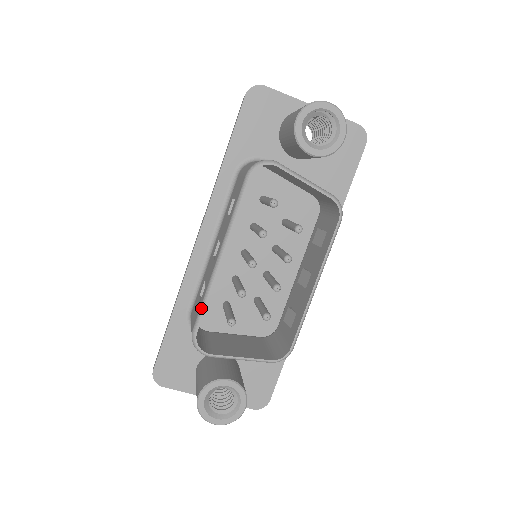
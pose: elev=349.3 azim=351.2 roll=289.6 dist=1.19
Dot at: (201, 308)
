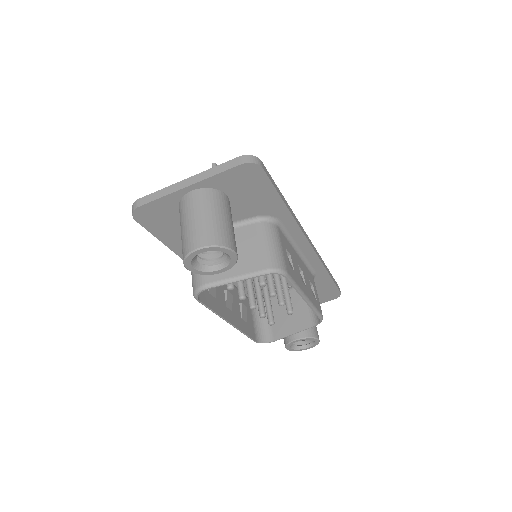
Dot at: occluded
